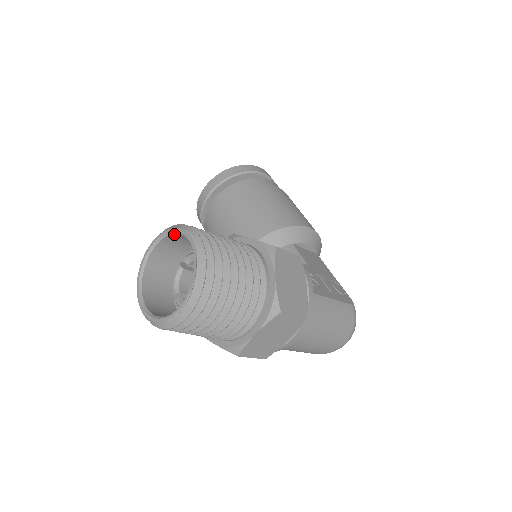
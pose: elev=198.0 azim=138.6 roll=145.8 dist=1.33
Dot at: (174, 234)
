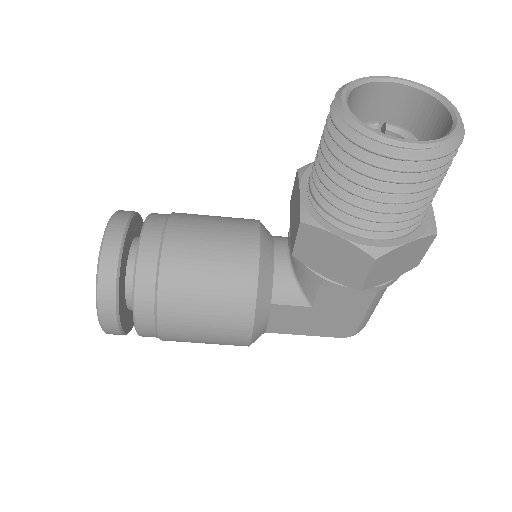
Dot at: (357, 87)
